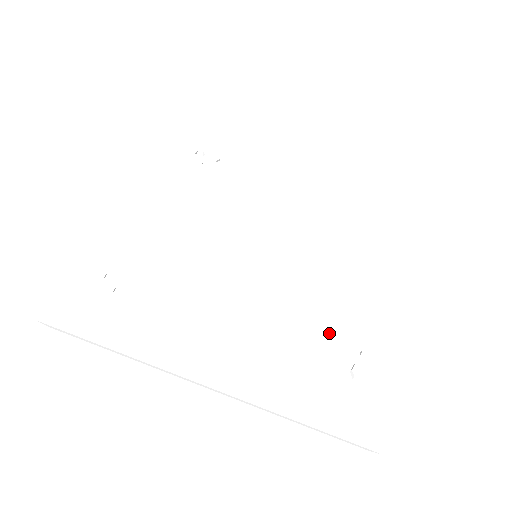
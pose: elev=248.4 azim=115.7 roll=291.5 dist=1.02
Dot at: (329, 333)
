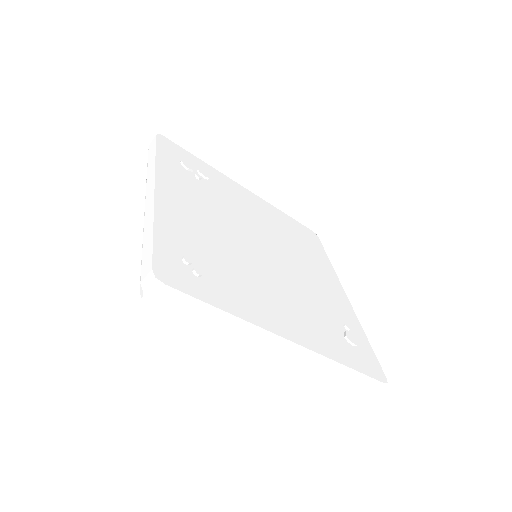
Dot at: (324, 311)
